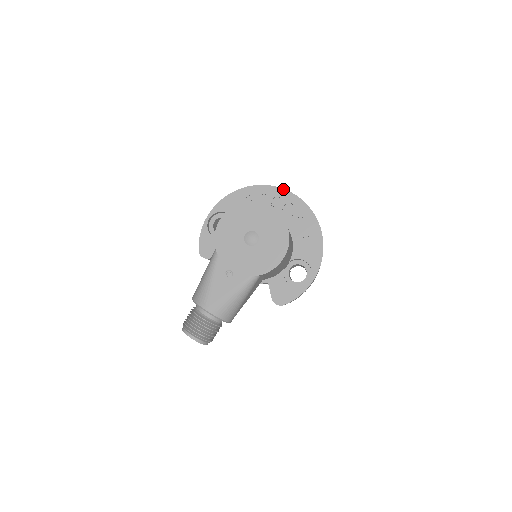
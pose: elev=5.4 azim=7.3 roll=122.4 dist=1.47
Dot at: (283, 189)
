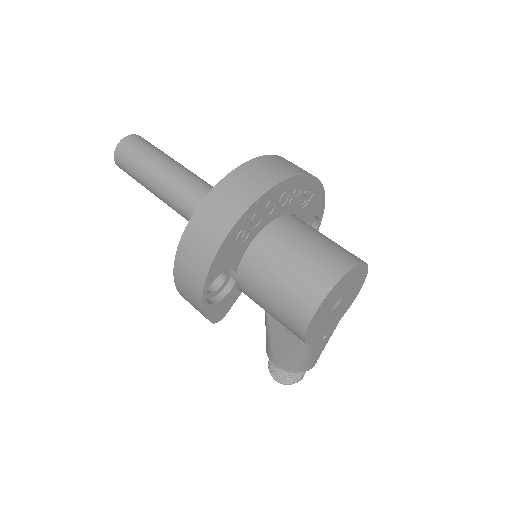
Dot at: (272, 188)
